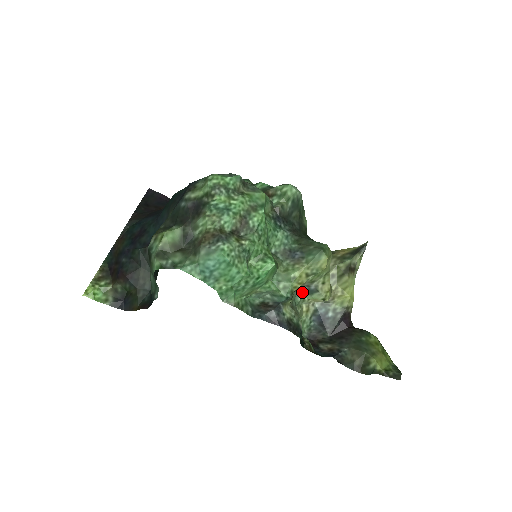
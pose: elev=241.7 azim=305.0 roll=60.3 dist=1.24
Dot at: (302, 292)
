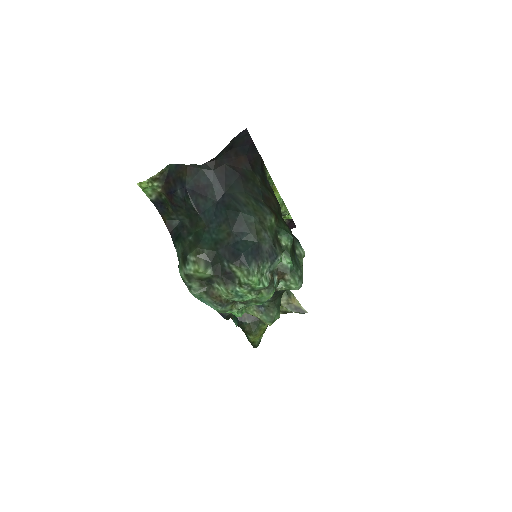
Dot at: occluded
